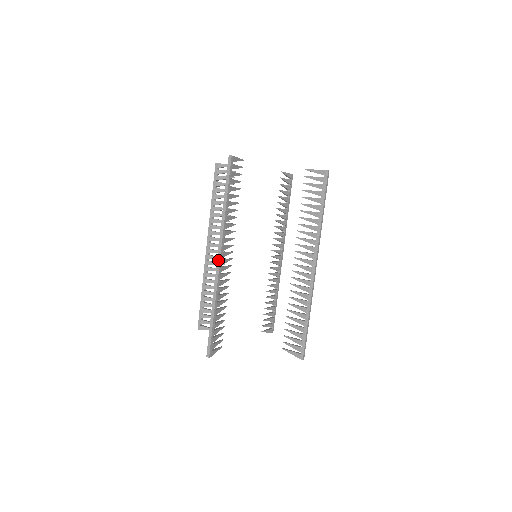
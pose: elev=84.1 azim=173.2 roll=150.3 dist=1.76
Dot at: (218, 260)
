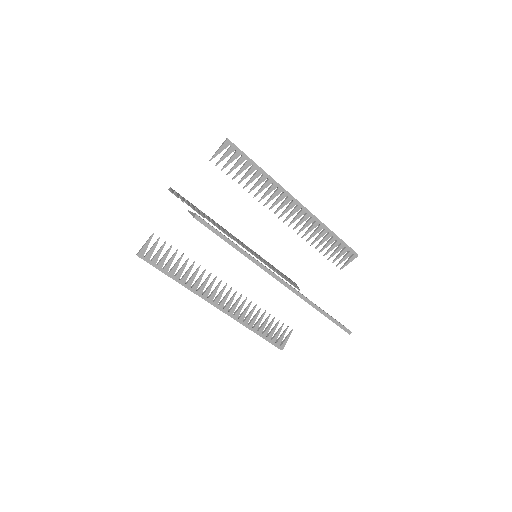
Dot at: (282, 282)
